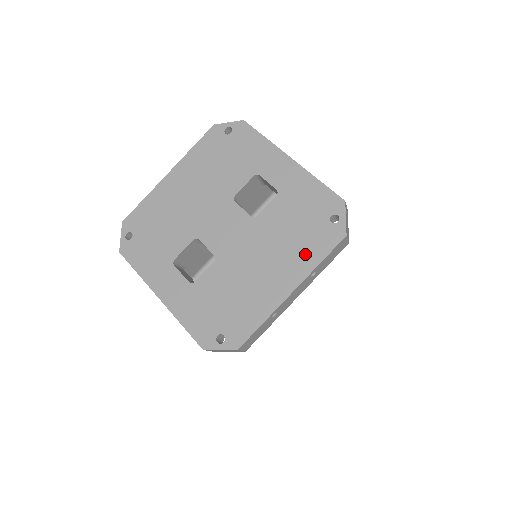
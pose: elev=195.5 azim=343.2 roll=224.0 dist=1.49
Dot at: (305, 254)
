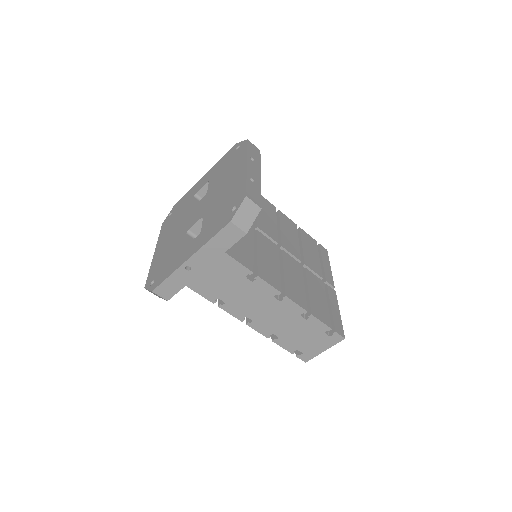
Dot at: (238, 160)
